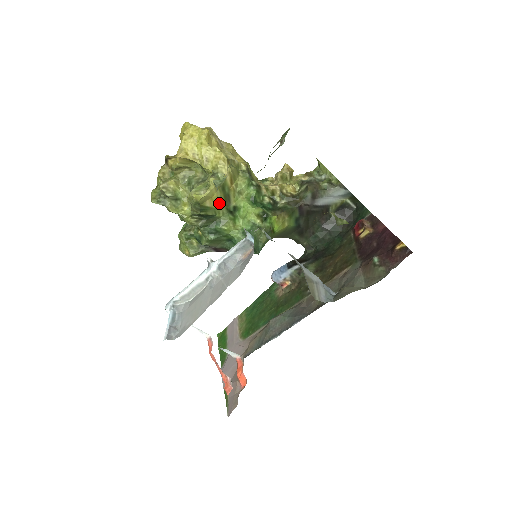
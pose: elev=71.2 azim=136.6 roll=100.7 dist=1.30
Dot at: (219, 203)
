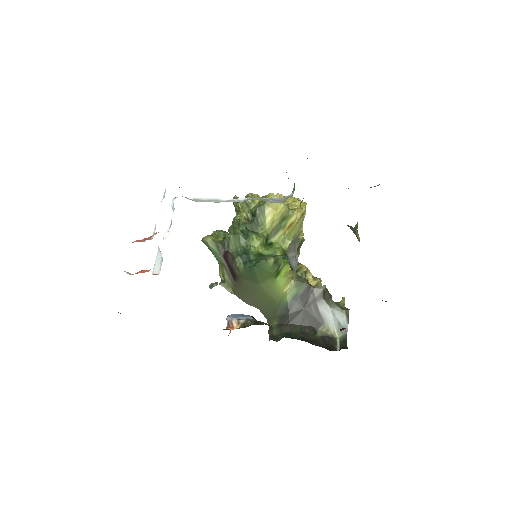
Dot at: (271, 223)
